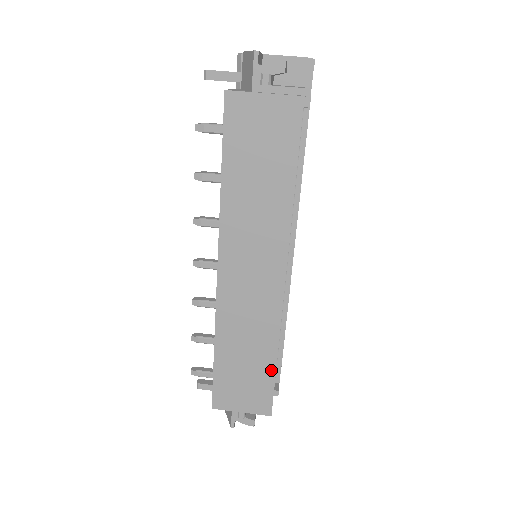
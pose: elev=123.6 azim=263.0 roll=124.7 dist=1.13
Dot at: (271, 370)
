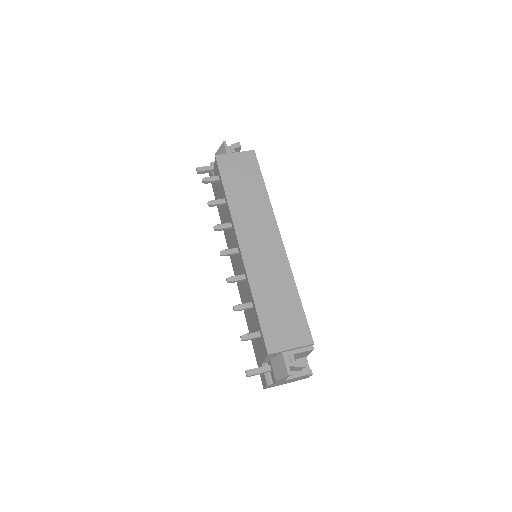
Dot at: (298, 304)
